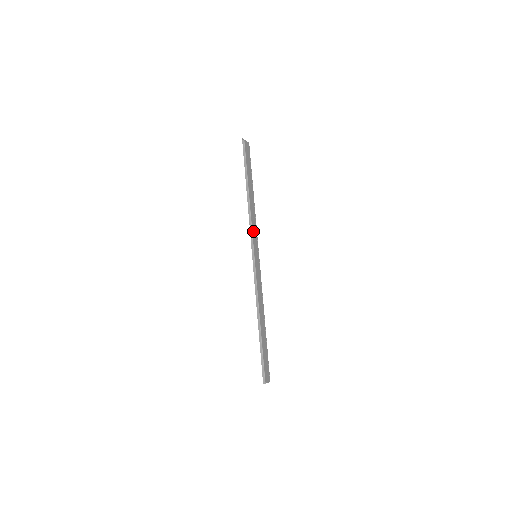
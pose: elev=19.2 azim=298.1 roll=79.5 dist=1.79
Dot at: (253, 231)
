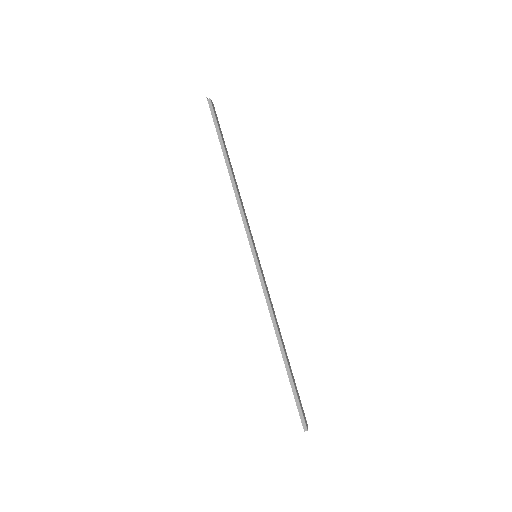
Dot at: (246, 222)
